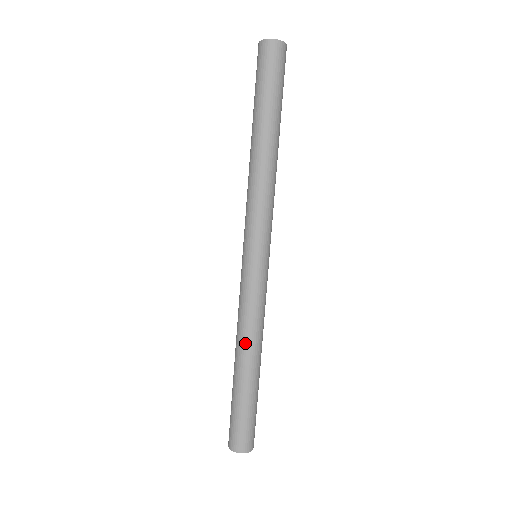
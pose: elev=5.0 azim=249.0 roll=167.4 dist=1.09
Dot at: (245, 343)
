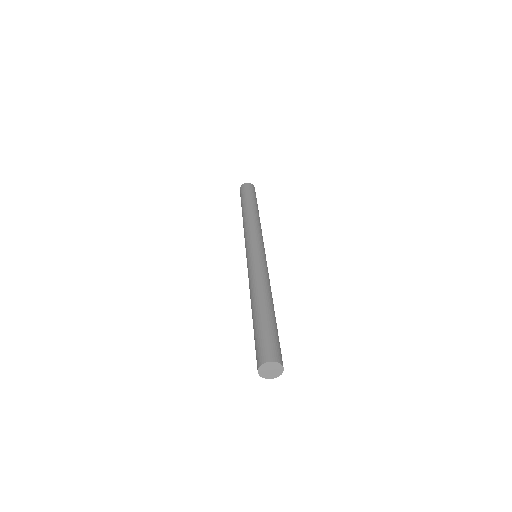
Dot at: (258, 288)
